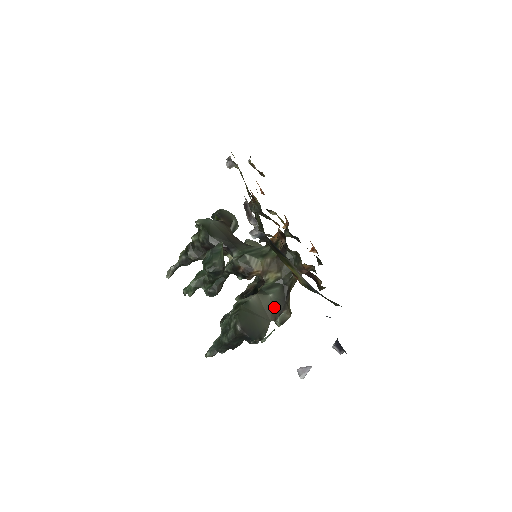
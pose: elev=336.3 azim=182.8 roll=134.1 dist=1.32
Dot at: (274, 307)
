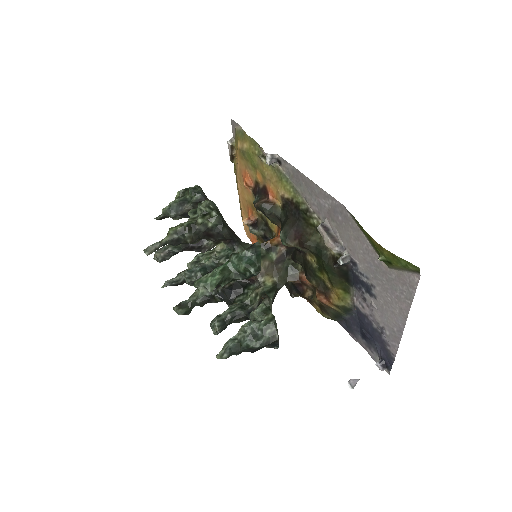
Dot at: (271, 311)
